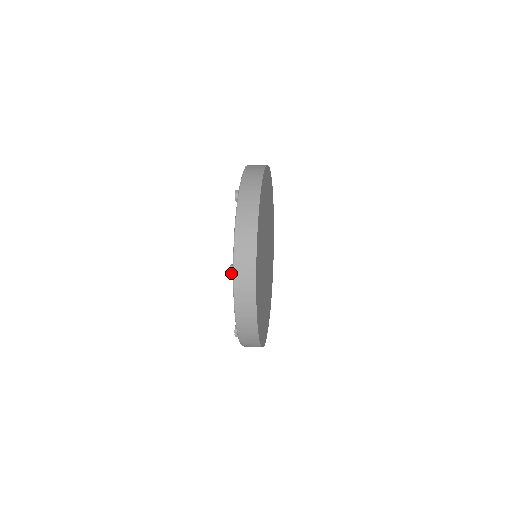
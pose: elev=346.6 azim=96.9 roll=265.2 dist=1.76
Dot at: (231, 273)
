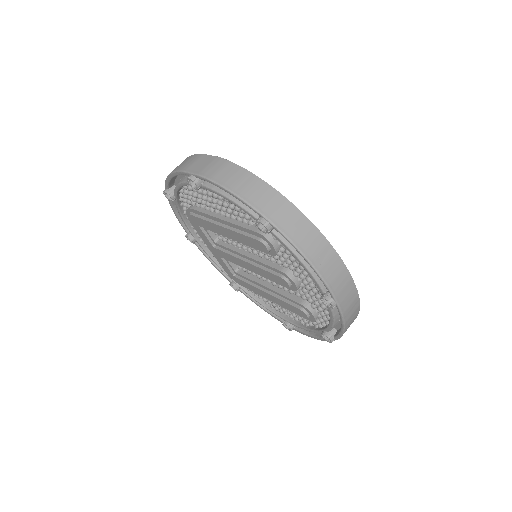
Dot at: (334, 305)
